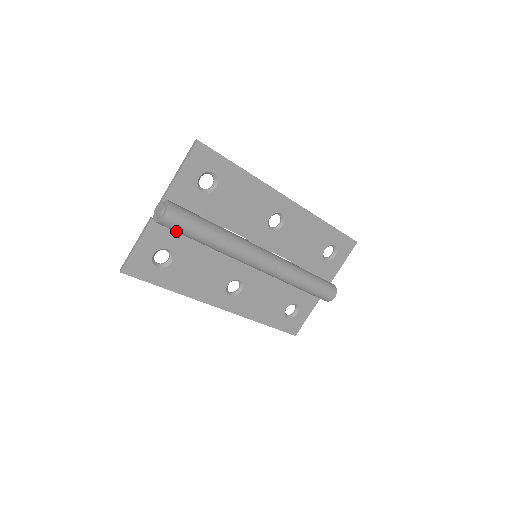
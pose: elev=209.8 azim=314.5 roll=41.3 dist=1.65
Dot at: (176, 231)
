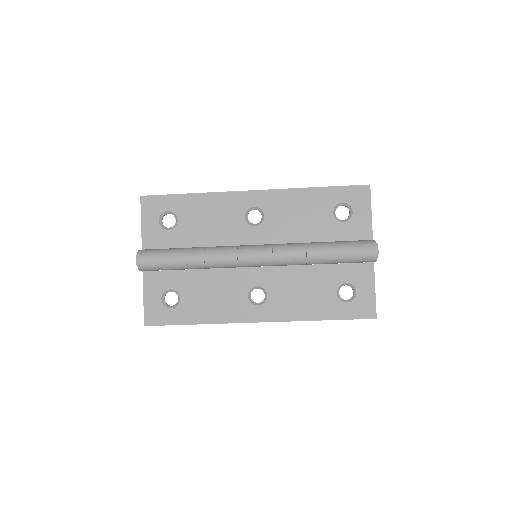
Dot at: (158, 269)
